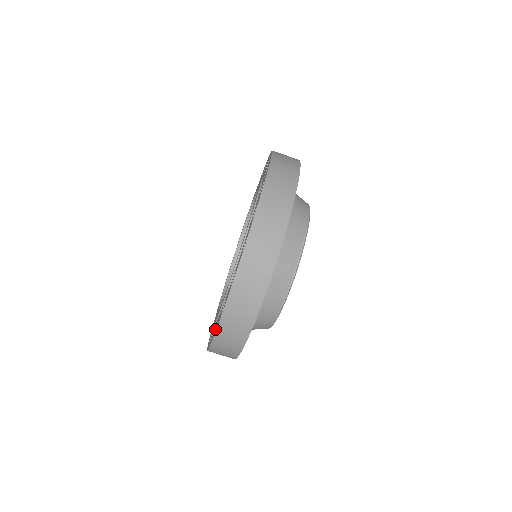
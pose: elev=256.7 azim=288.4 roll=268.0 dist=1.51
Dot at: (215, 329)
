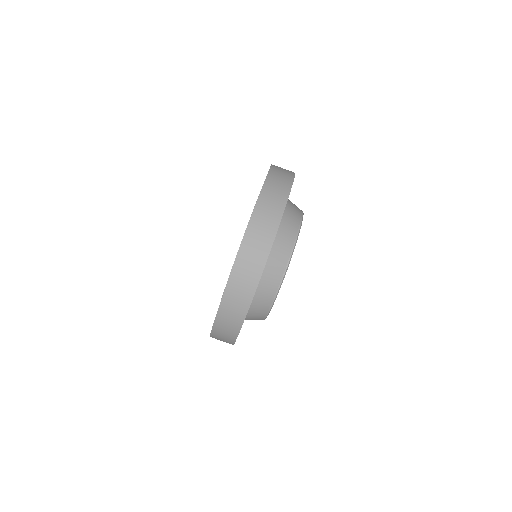
Dot at: occluded
